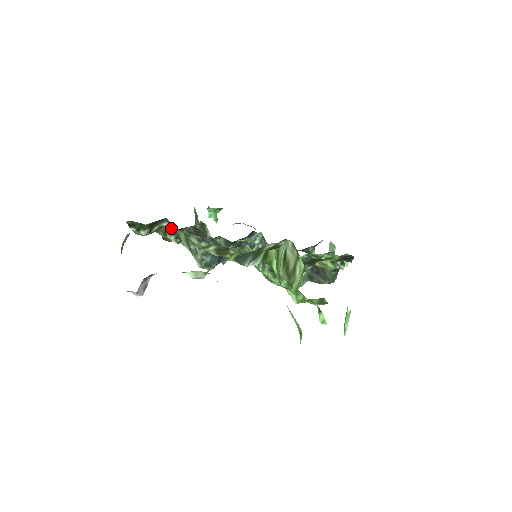
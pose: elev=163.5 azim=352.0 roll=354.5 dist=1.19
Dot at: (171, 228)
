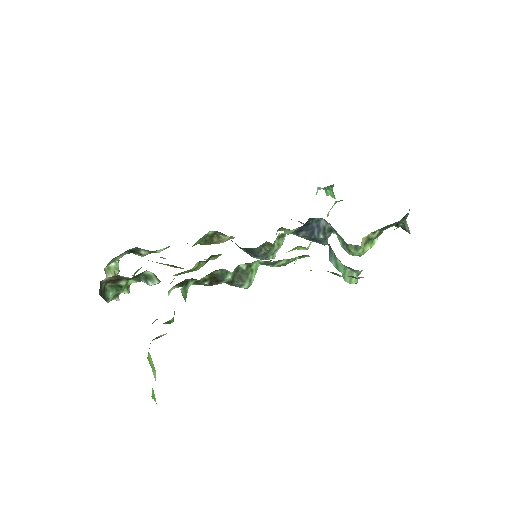
Dot at: occluded
